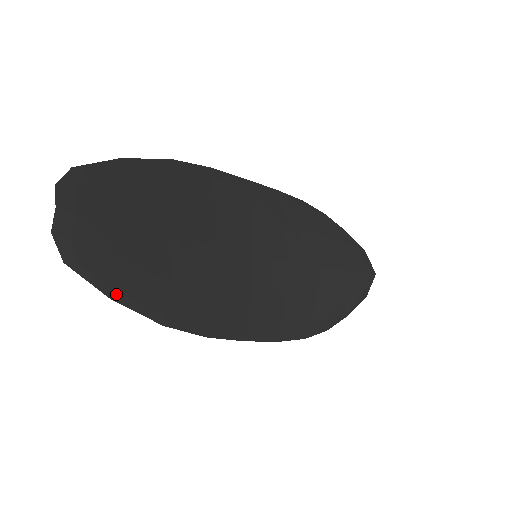
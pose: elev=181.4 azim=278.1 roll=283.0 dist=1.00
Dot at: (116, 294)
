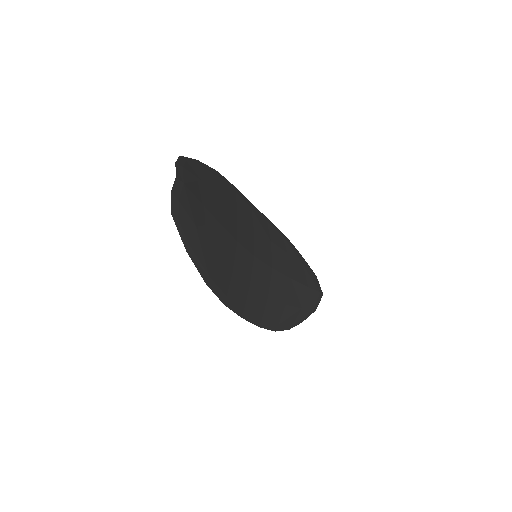
Dot at: (189, 248)
